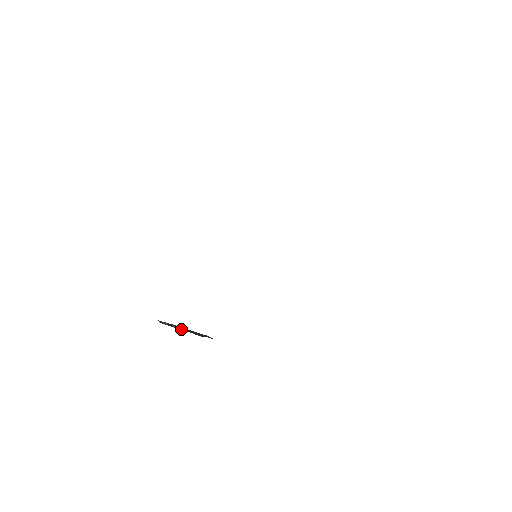
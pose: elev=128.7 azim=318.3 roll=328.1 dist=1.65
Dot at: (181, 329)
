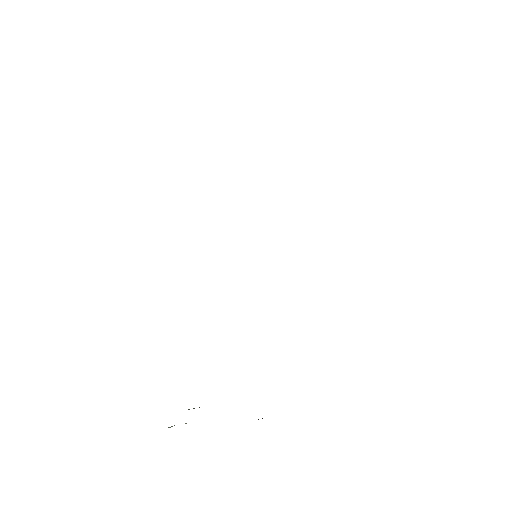
Dot at: occluded
